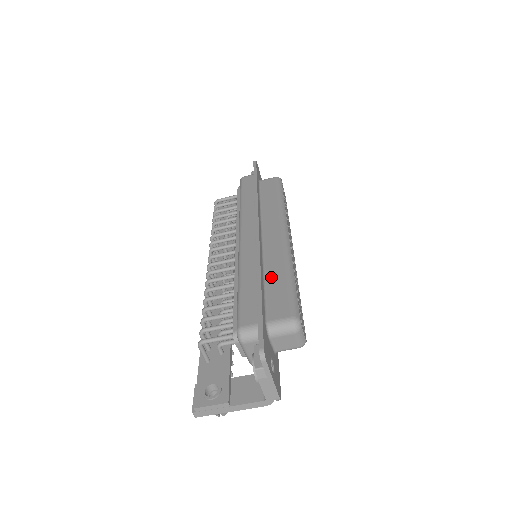
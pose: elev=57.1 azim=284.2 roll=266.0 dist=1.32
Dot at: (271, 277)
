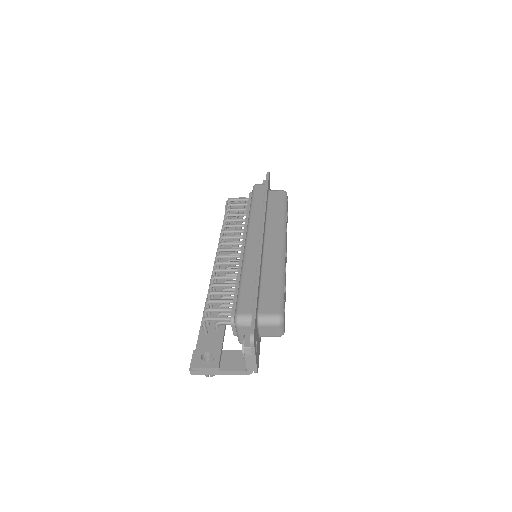
Dot at: (267, 278)
